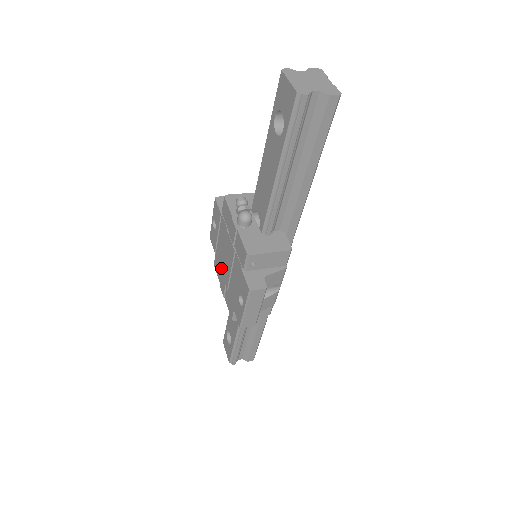
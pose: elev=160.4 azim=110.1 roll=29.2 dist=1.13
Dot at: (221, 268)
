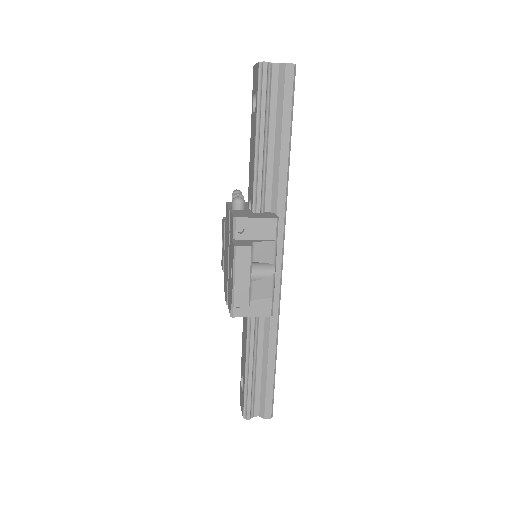
Dot at: (225, 275)
